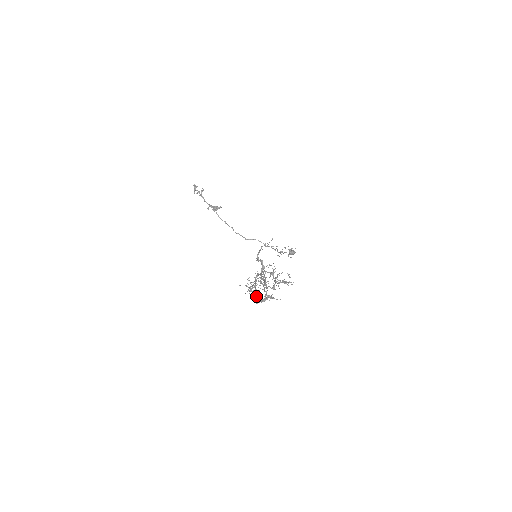
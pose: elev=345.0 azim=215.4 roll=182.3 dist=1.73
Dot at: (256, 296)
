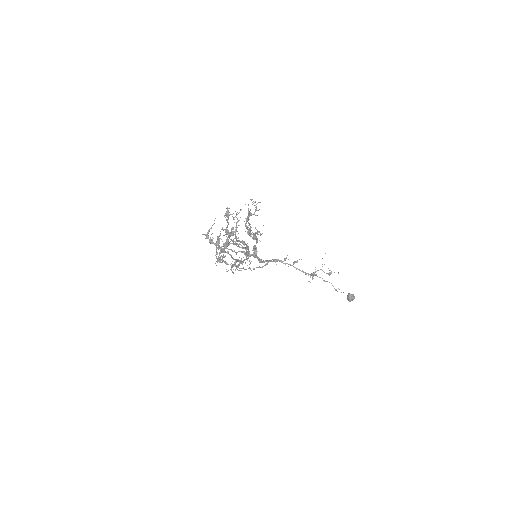
Dot at: (219, 247)
